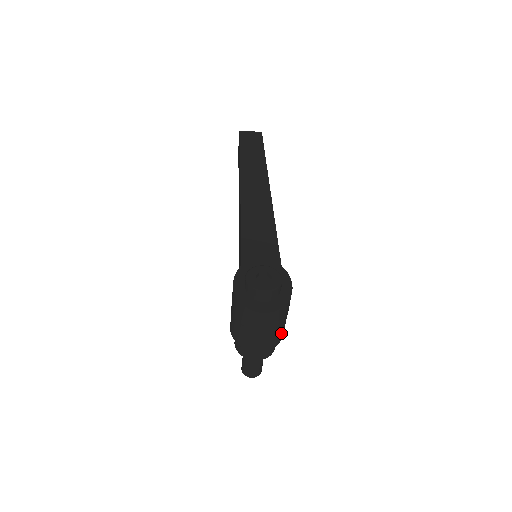
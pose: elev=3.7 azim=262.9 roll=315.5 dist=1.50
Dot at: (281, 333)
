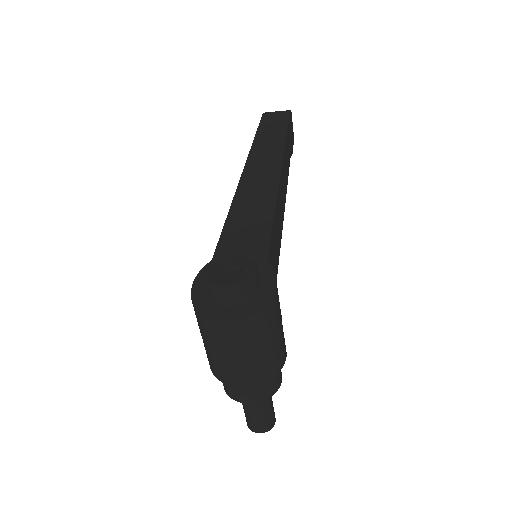
Dot at: (270, 362)
